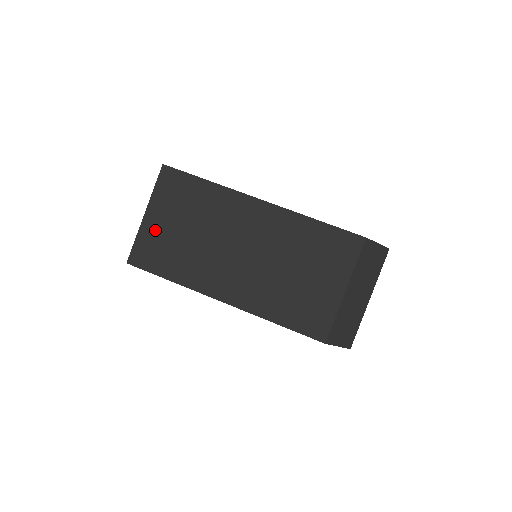
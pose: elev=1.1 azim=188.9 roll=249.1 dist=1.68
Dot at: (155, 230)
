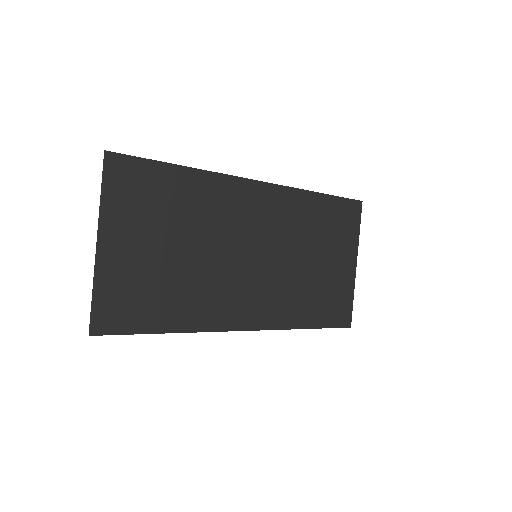
Dot at: (123, 265)
